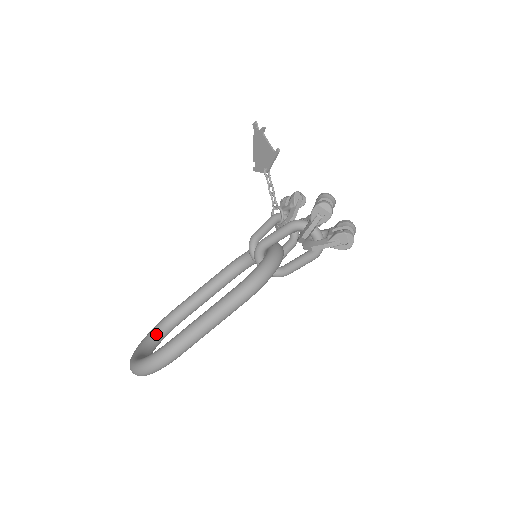
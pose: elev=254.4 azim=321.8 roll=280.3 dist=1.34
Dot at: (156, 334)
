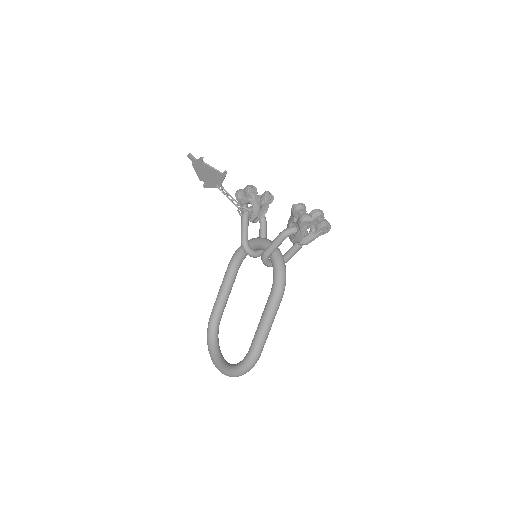
Dot at: (214, 340)
